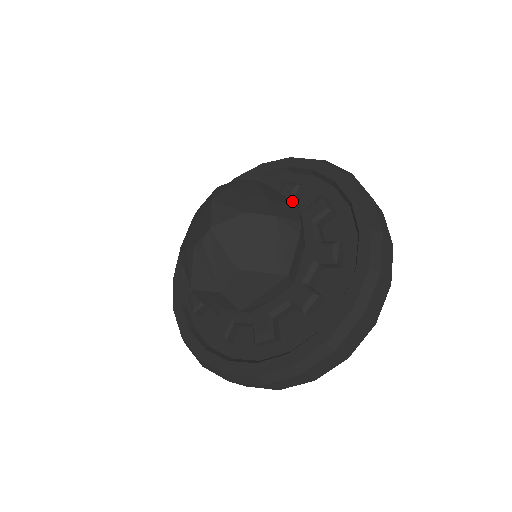
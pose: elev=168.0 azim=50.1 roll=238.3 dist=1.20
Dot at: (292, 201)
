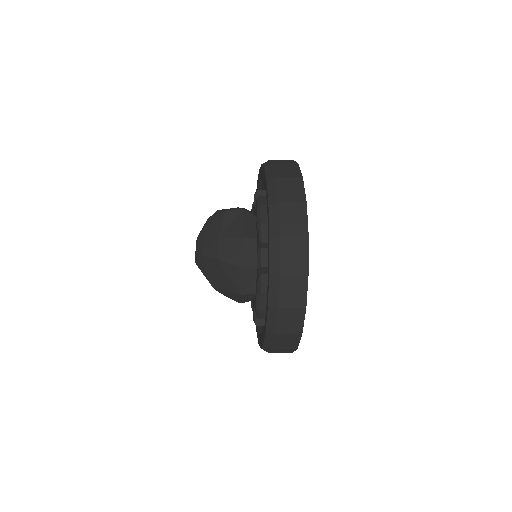
Dot at: (257, 220)
